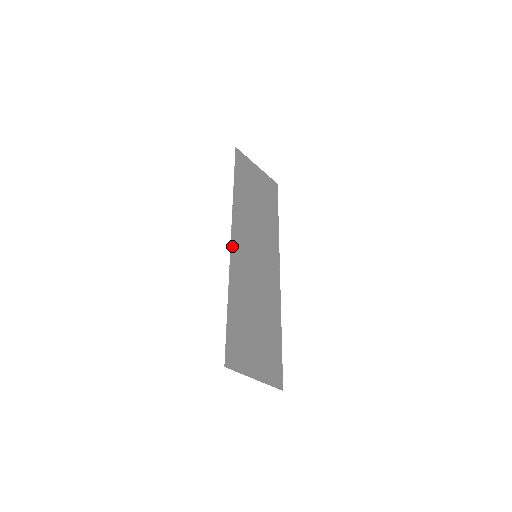
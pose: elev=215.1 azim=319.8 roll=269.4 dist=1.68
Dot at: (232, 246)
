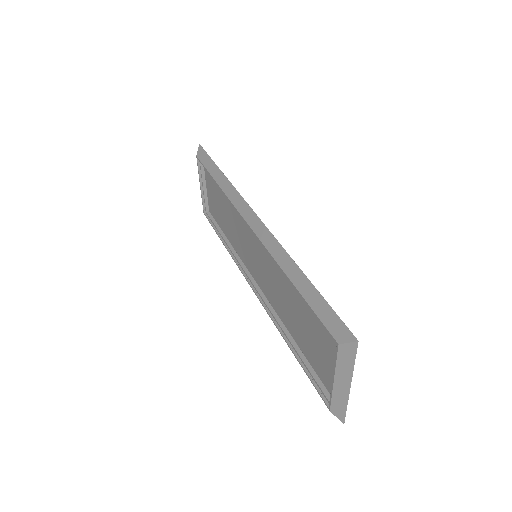
Dot at: (260, 222)
